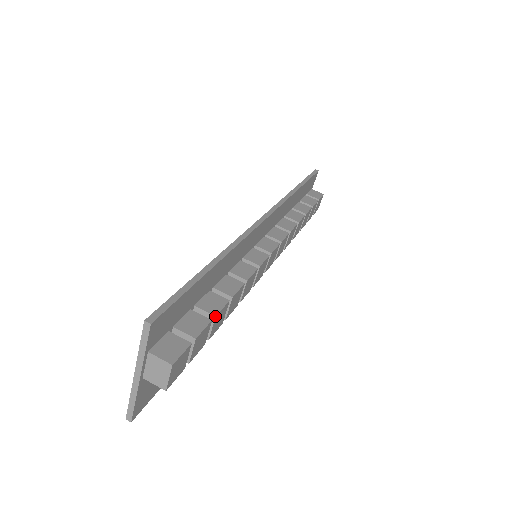
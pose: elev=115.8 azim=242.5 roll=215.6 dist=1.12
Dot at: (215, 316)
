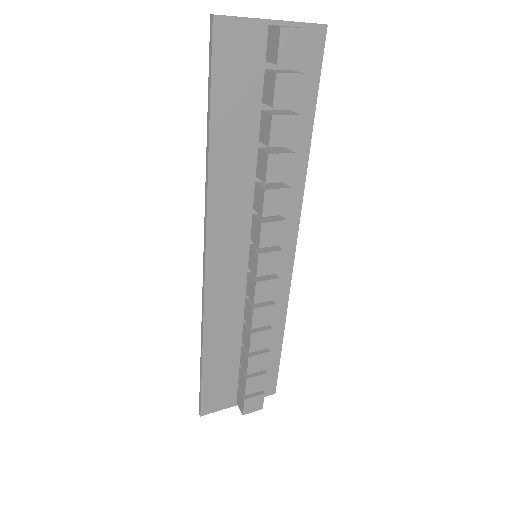
Dot at: occluded
